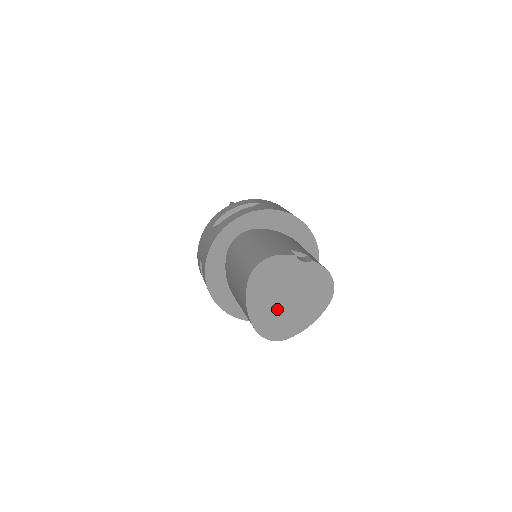
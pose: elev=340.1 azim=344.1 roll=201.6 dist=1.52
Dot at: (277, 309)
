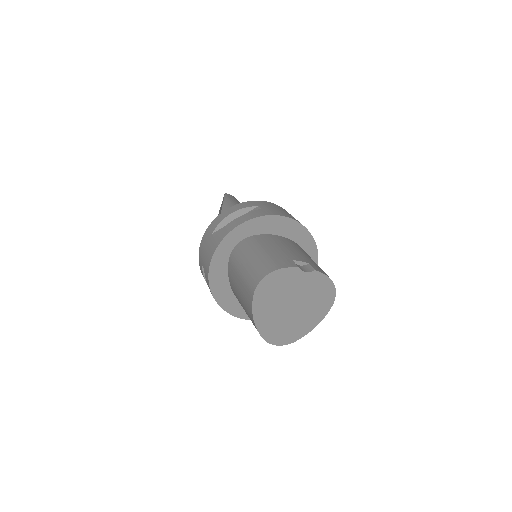
Dot at: (282, 317)
